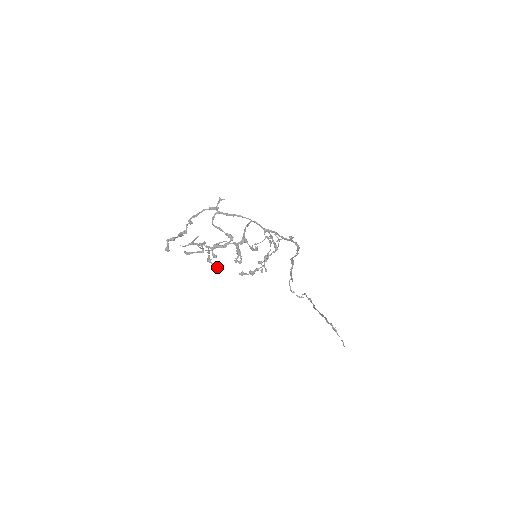
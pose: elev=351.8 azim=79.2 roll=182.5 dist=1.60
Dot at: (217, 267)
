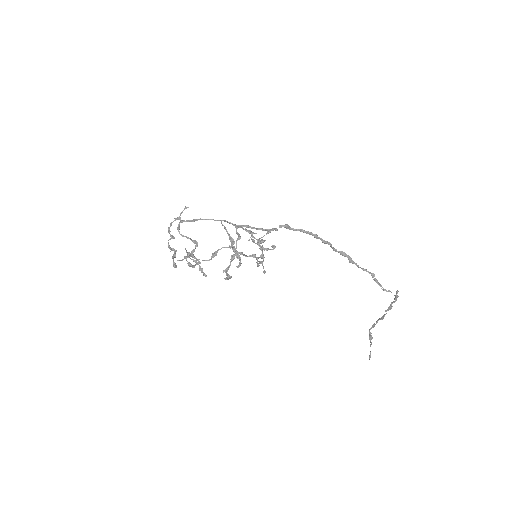
Dot at: (205, 275)
